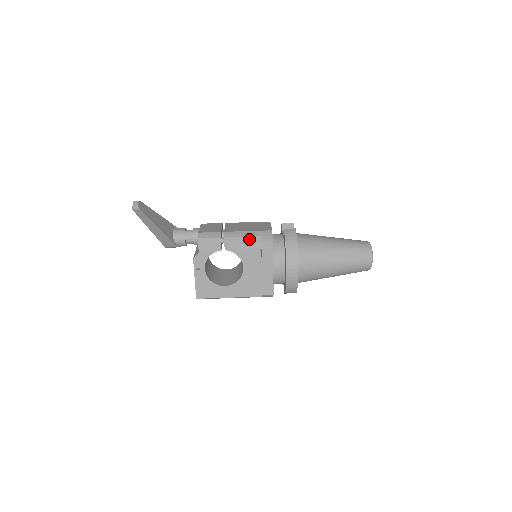
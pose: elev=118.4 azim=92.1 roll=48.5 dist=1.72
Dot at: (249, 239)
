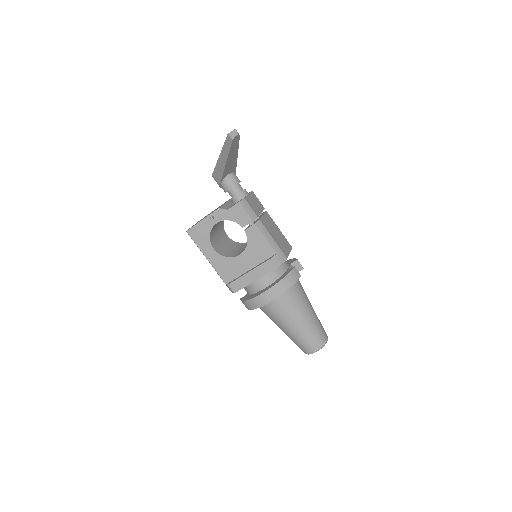
Dot at: (268, 245)
